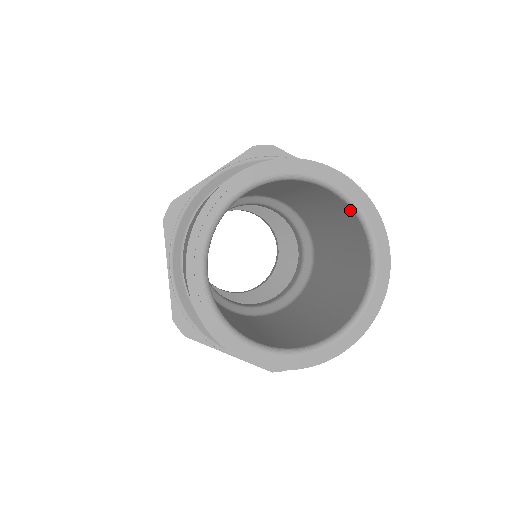
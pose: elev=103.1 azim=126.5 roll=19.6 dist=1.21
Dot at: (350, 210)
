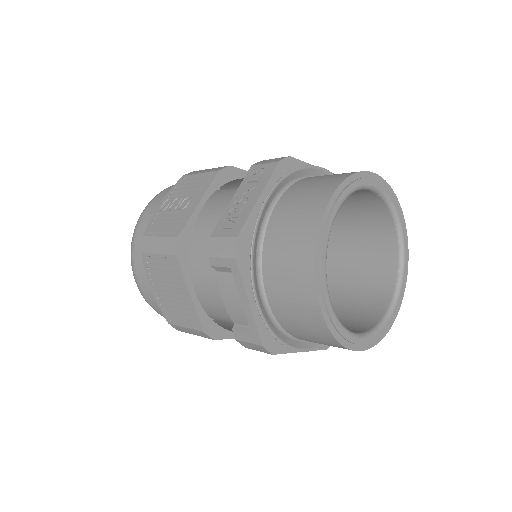
Dot at: (381, 202)
